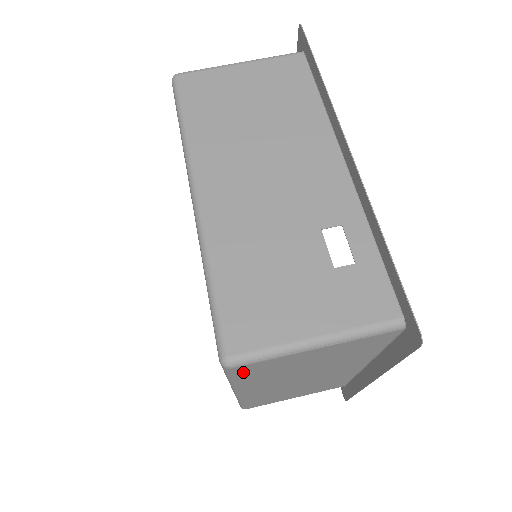
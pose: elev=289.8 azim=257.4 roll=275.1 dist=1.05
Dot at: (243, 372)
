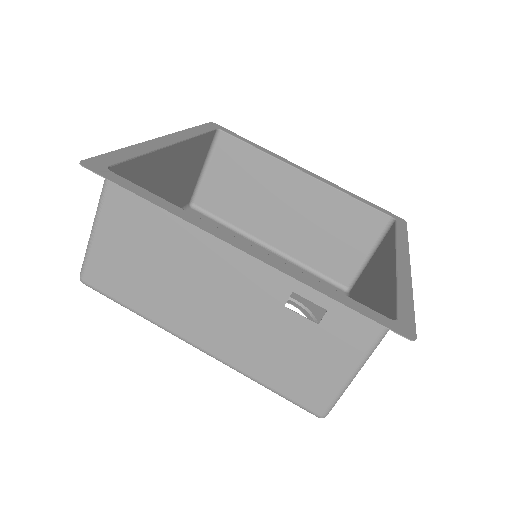
Dot at: occluded
